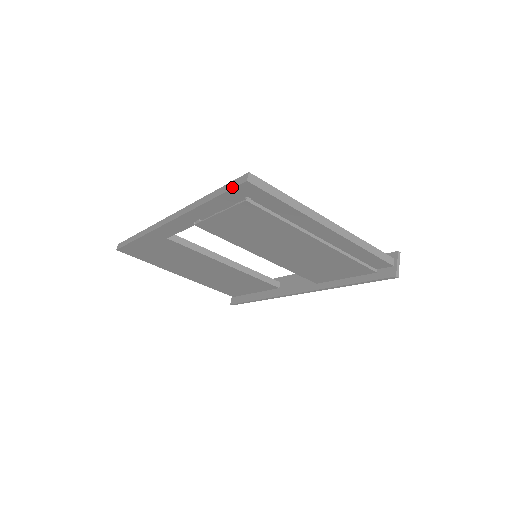
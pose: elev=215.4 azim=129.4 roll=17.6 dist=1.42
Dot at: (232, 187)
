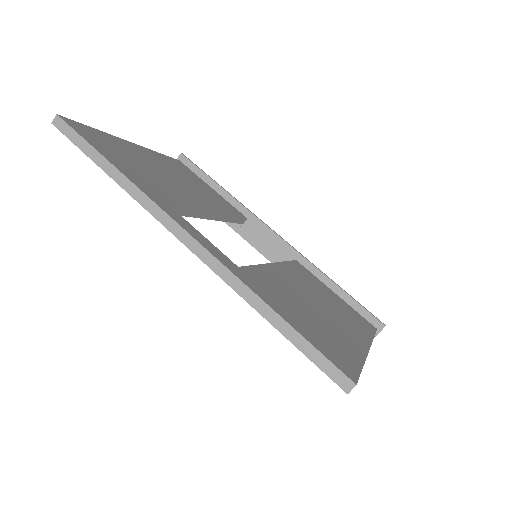
Dot at: (323, 369)
